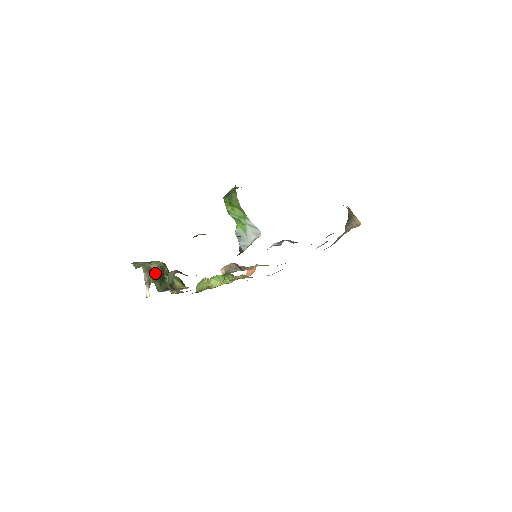
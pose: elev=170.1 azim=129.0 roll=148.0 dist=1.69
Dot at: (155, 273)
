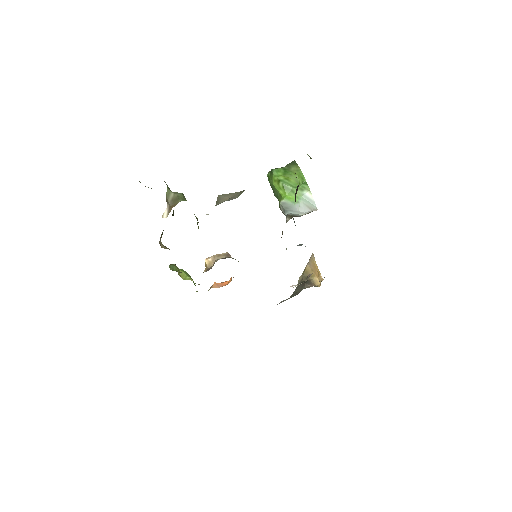
Dot at: (183, 196)
